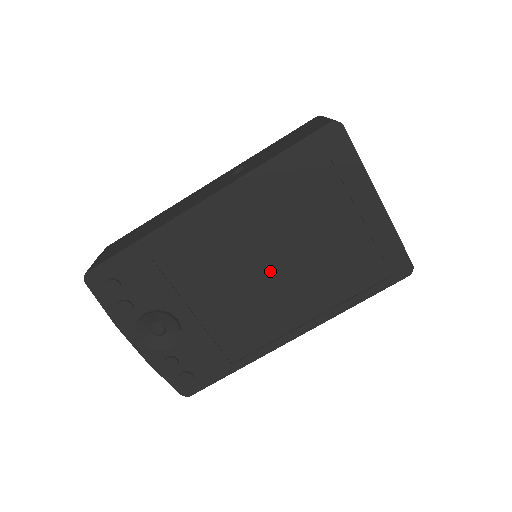
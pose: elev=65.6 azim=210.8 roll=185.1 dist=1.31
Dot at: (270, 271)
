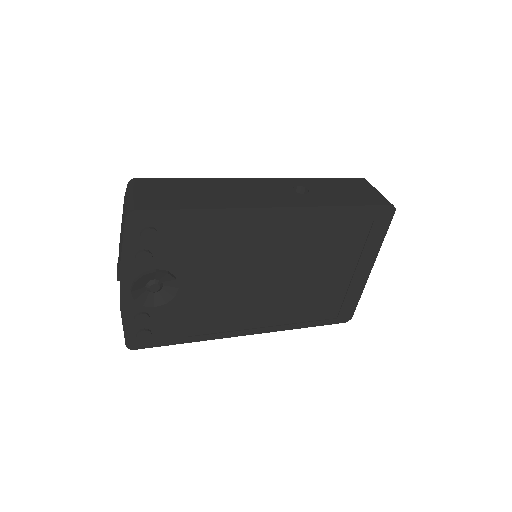
Dot at: (273, 281)
